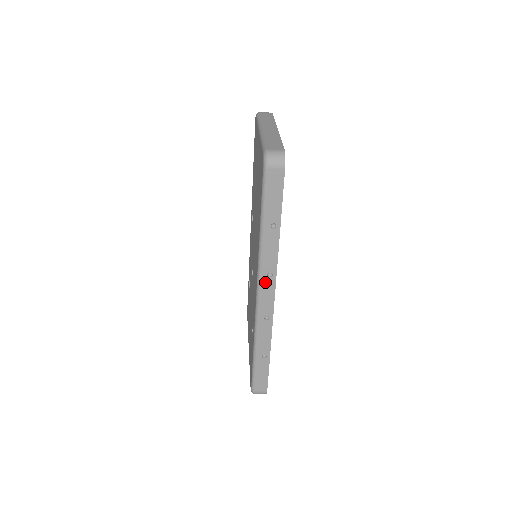
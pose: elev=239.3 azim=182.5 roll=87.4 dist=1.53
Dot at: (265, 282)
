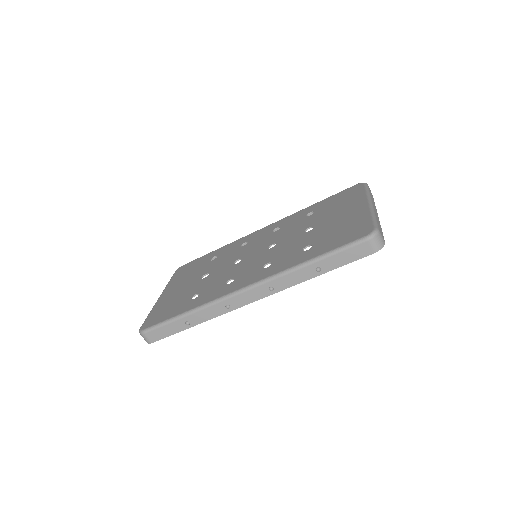
Dot at: (262, 288)
